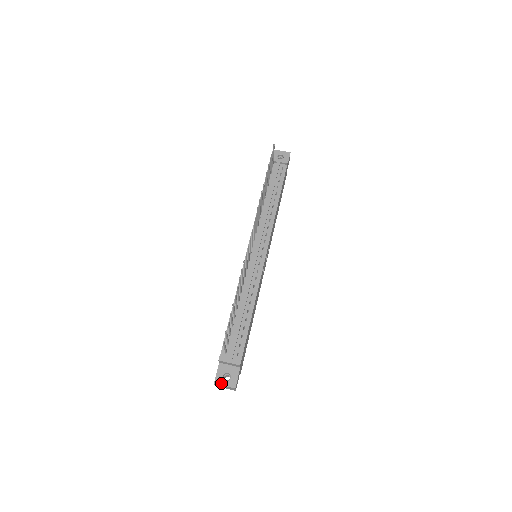
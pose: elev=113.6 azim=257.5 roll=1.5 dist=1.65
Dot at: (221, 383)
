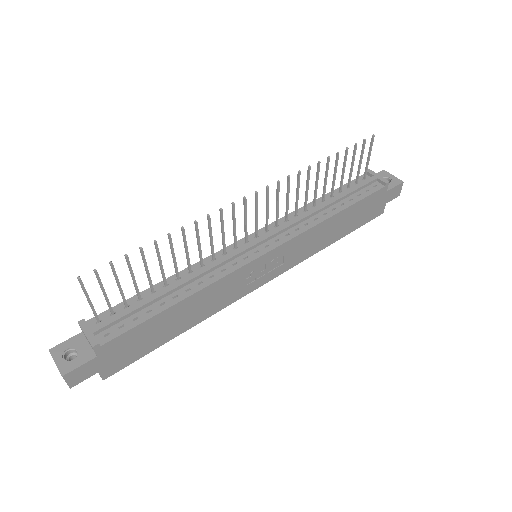
Dot at: (56, 356)
